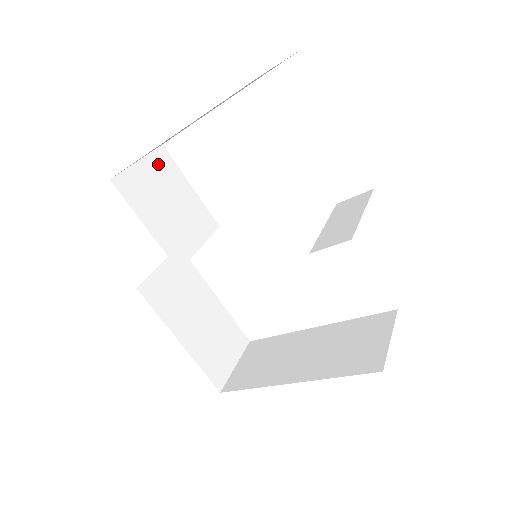
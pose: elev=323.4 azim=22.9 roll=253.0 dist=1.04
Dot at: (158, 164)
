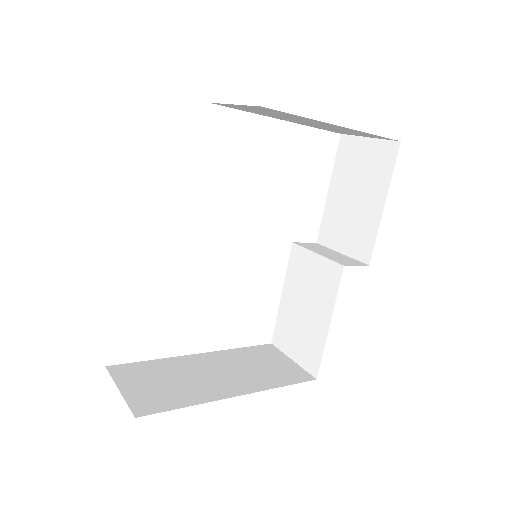
Dot at: occluded
